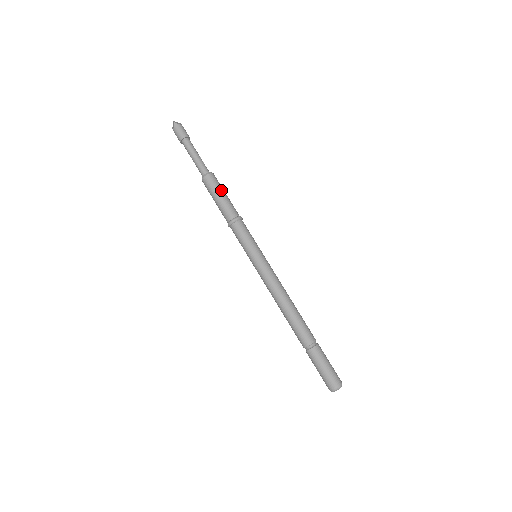
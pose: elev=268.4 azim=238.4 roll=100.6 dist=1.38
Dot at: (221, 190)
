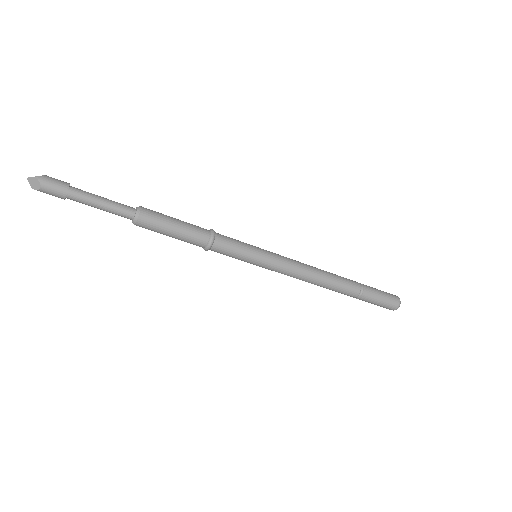
Dot at: (169, 217)
